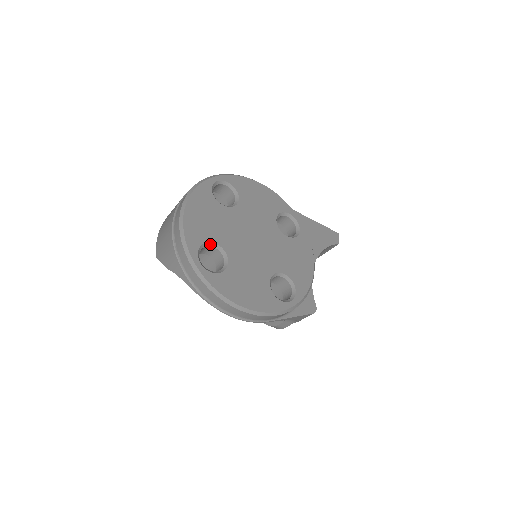
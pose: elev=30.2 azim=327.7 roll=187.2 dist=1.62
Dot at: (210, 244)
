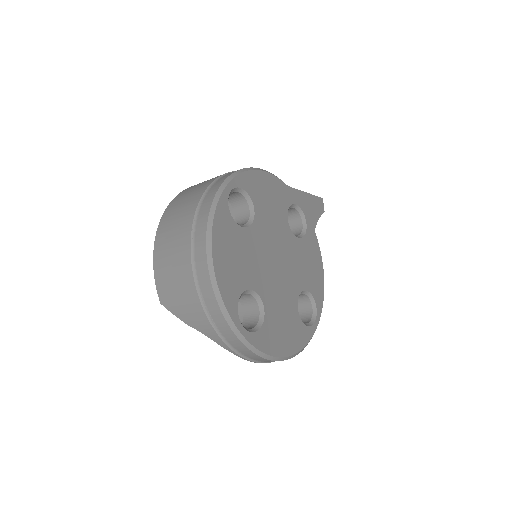
Dot at: (244, 292)
